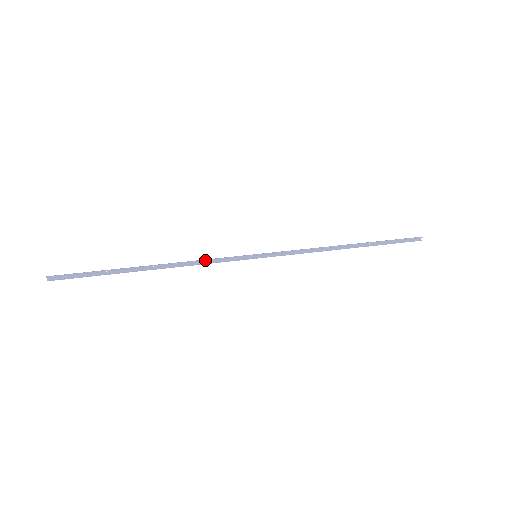
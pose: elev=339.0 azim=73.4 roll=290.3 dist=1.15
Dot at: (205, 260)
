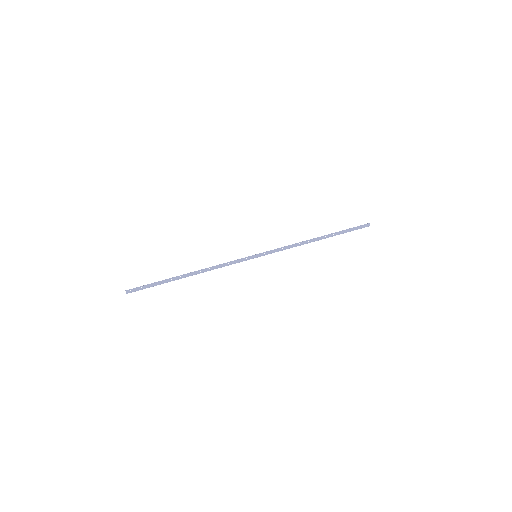
Dot at: (222, 264)
